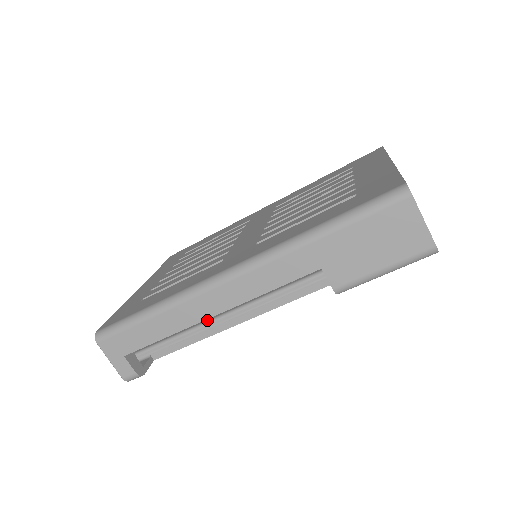
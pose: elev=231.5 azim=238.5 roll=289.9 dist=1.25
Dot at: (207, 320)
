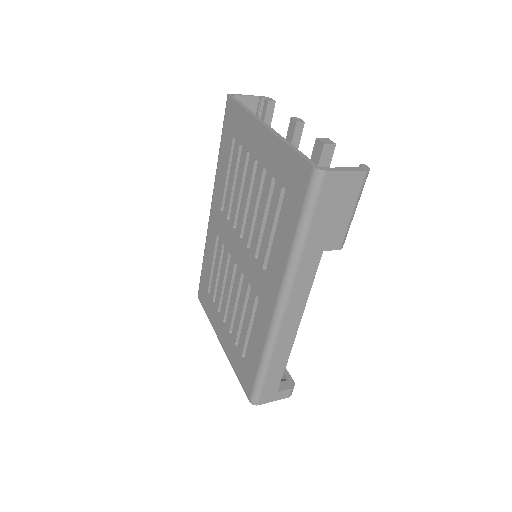
Dot at: occluded
